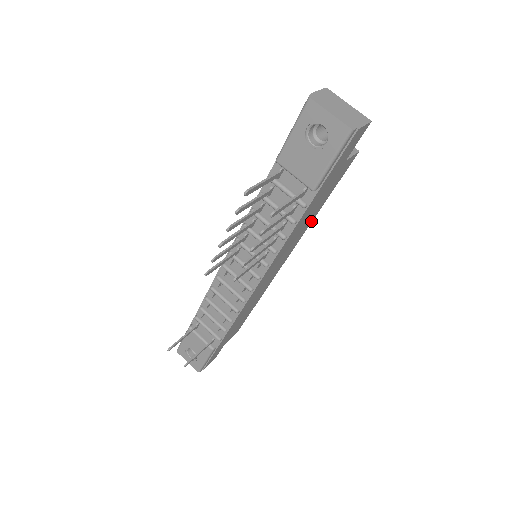
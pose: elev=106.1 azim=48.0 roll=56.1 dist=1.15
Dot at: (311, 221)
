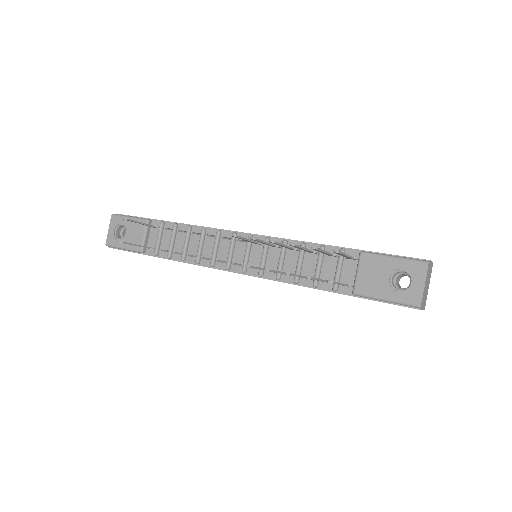
Dot at: occluded
